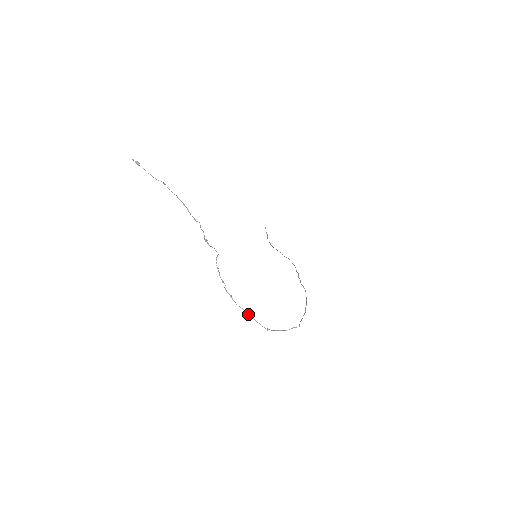
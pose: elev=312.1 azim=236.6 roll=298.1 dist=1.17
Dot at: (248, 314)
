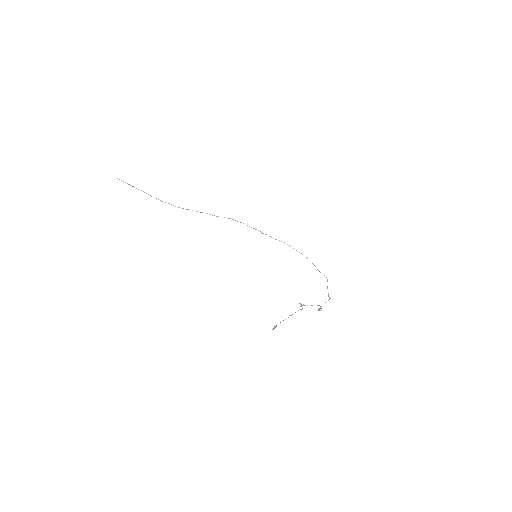
Dot at: occluded
